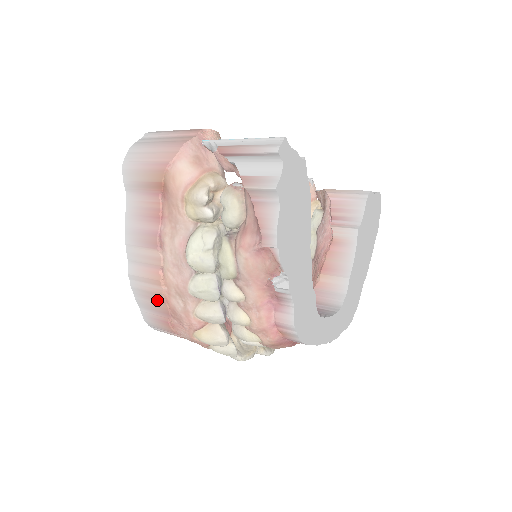
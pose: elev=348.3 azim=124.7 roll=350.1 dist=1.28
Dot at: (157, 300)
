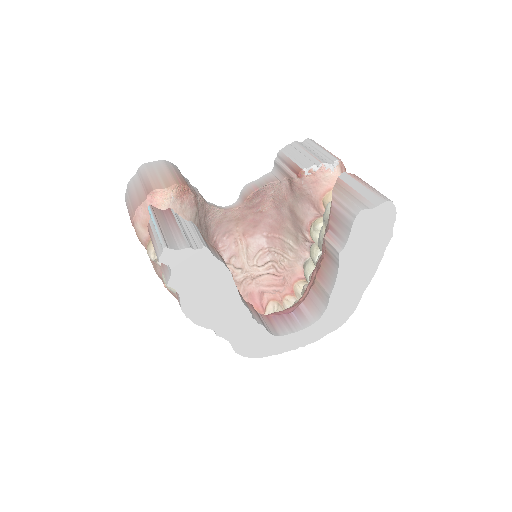
Dot at: occluded
